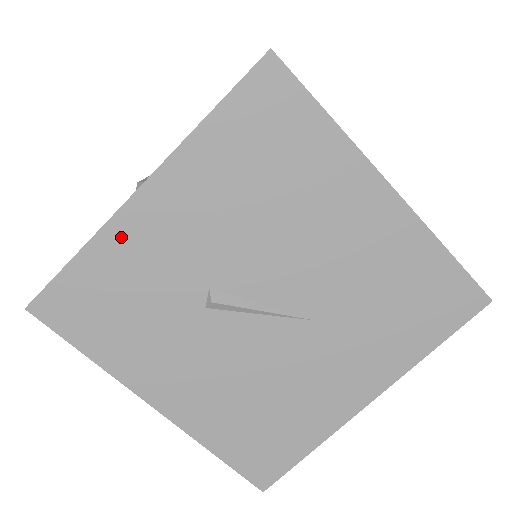
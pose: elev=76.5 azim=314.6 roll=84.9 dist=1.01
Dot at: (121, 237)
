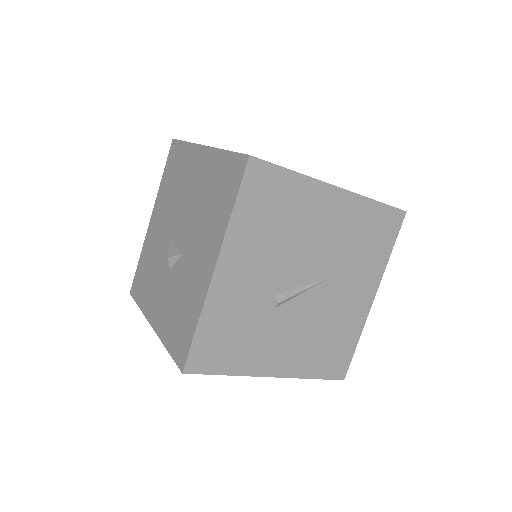
Dot at: (216, 301)
